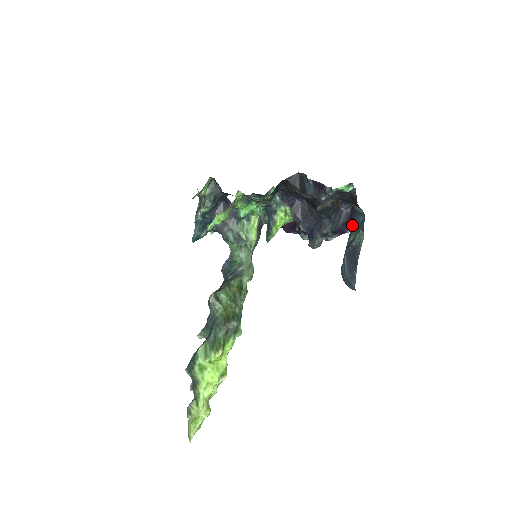
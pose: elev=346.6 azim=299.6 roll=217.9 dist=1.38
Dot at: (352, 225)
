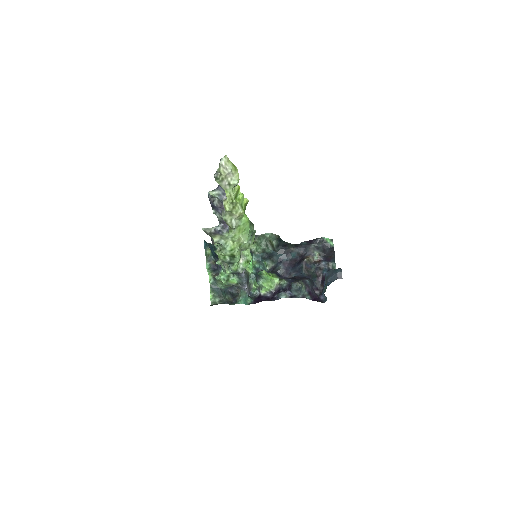
Dot at: occluded
